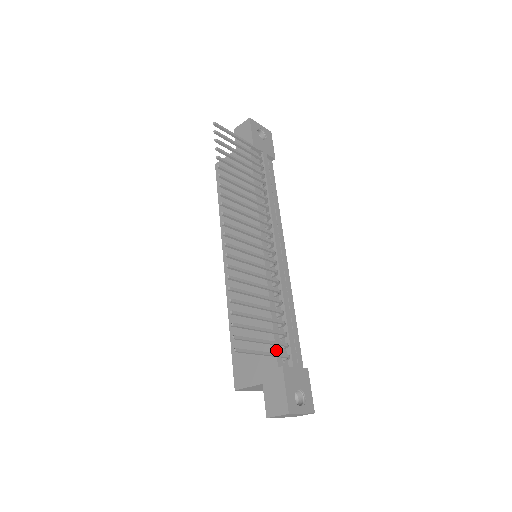
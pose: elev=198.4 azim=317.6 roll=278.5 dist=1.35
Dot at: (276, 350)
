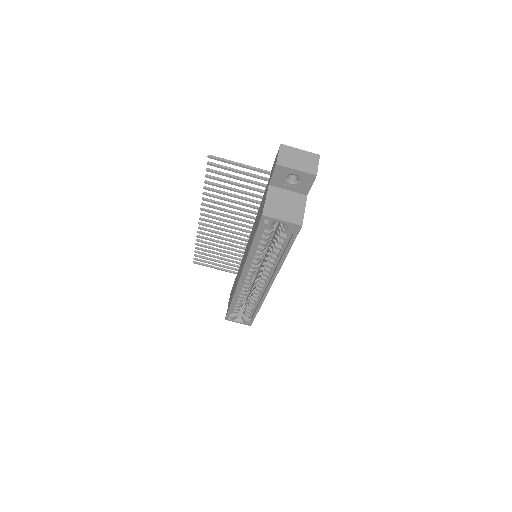
Dot at: occluded
